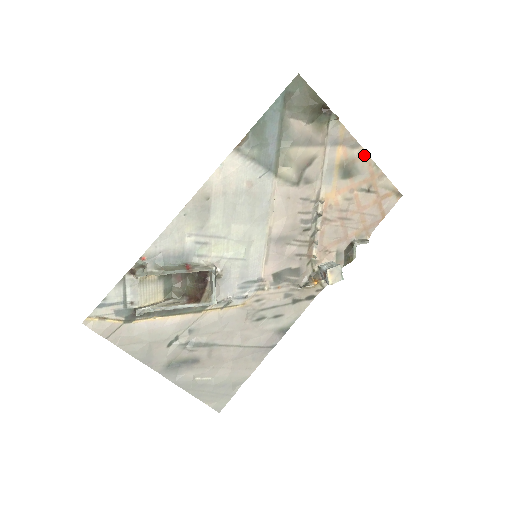
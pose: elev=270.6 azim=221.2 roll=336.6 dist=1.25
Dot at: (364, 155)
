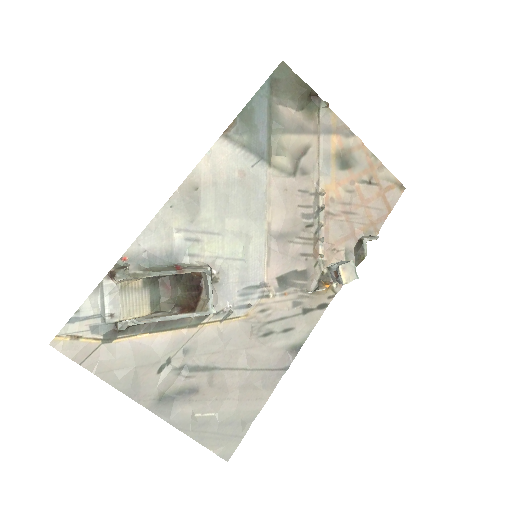
Dot at: (360, 144)
